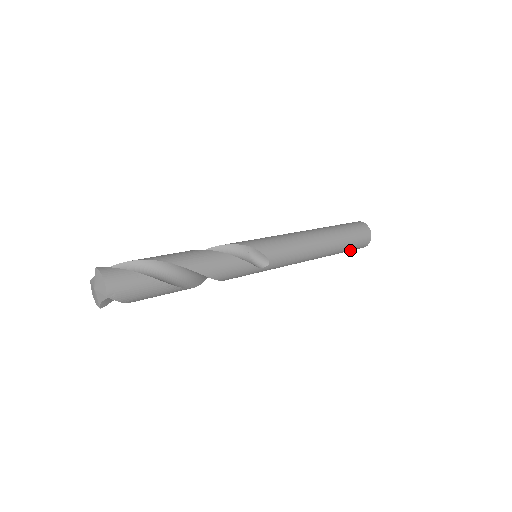
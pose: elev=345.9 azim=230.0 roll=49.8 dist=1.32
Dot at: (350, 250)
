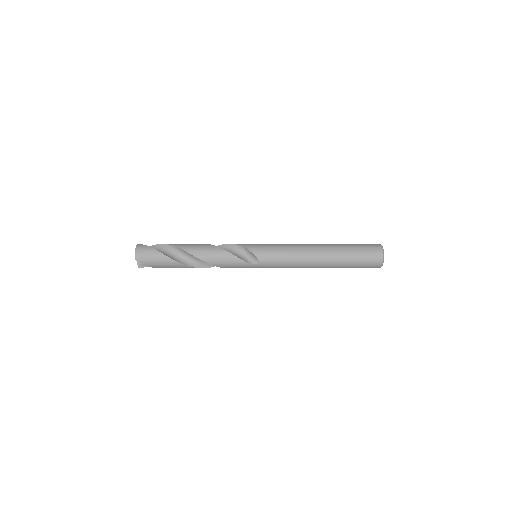
Dot at: (359, 267)
